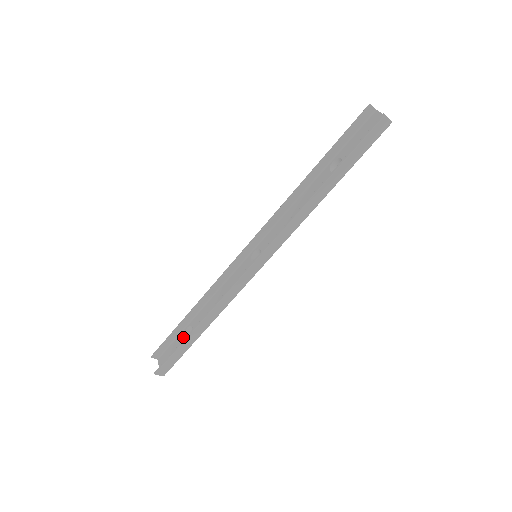
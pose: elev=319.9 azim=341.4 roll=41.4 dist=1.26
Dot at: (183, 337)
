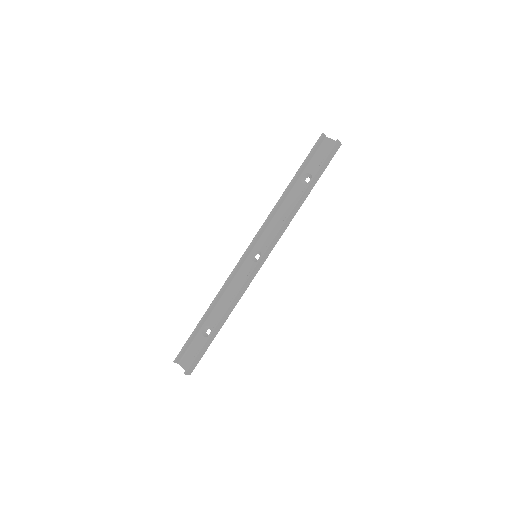
Dot at: (202, 337)
